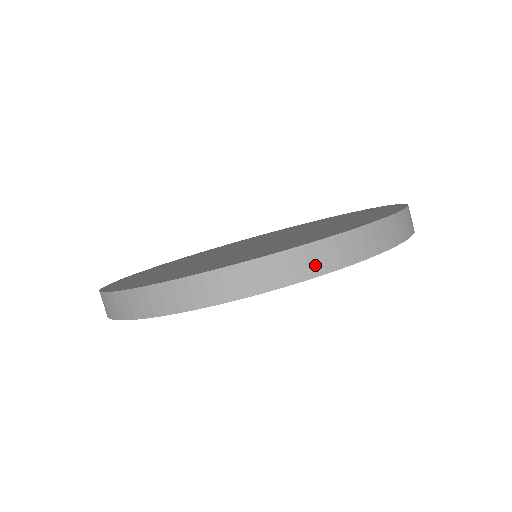
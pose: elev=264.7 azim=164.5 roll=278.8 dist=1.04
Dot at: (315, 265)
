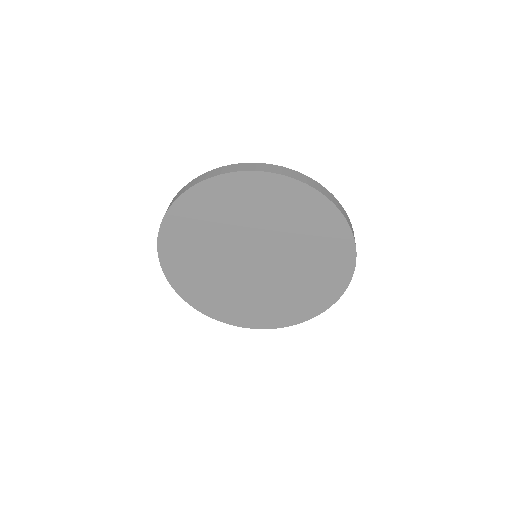
Dot at: (225, 171)
